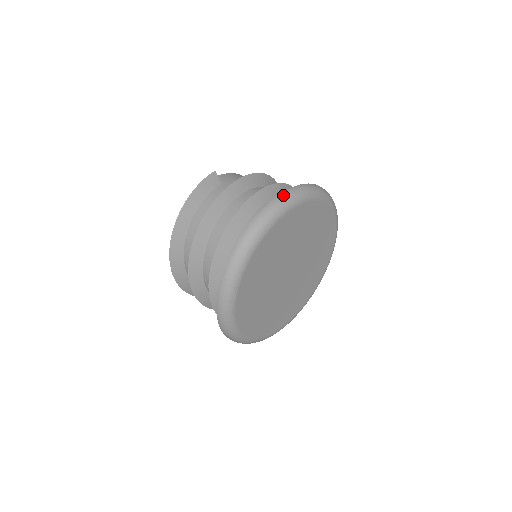
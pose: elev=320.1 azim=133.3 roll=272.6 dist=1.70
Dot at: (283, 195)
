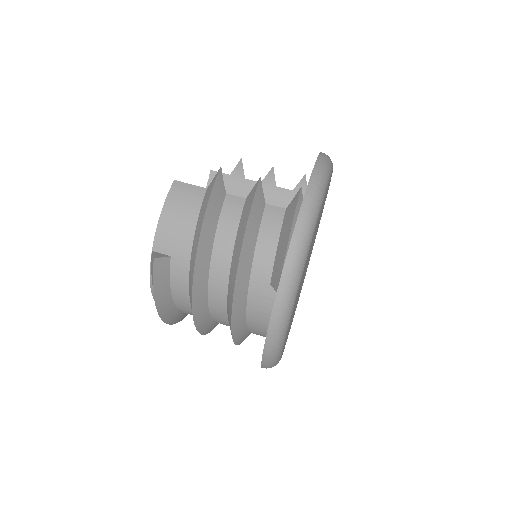
Dot at: (279, 303)
